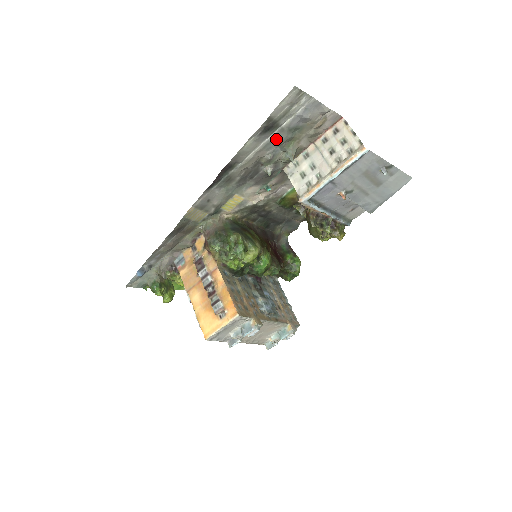
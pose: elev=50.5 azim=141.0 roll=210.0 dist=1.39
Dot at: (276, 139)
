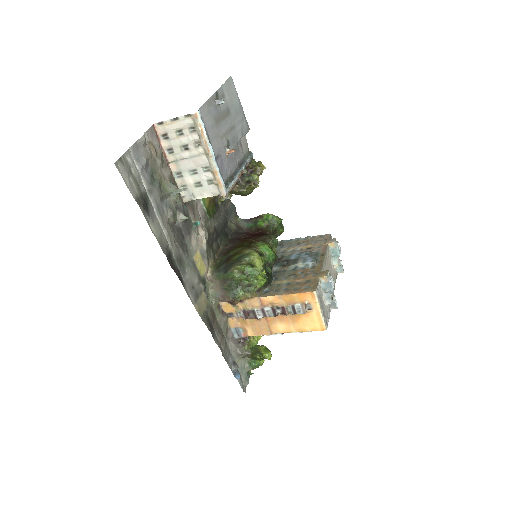
Dot at: (156, 200)
